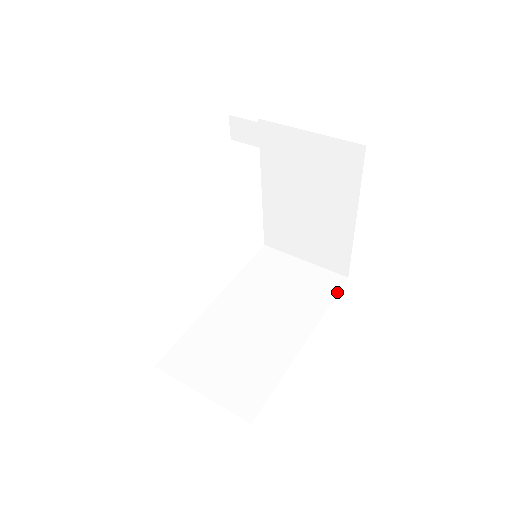
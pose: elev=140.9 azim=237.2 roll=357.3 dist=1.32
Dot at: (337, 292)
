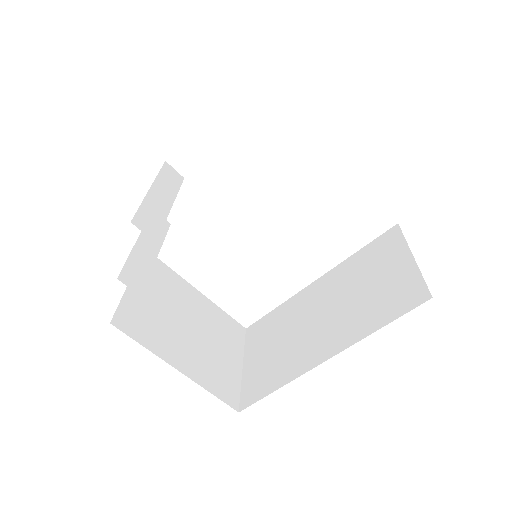
Dot at: (401, 314)
